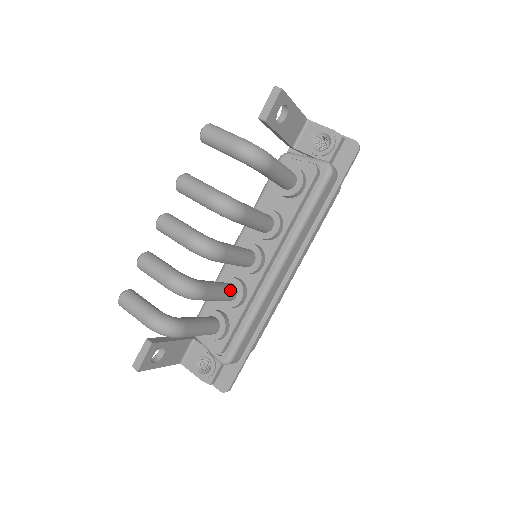
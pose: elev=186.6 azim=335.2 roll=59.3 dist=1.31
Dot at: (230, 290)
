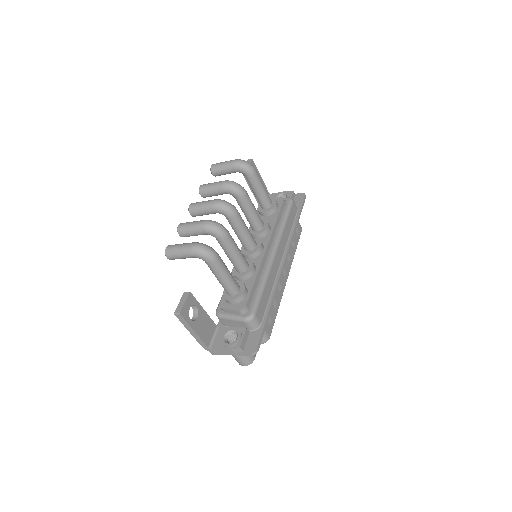
Dot at: occluded
